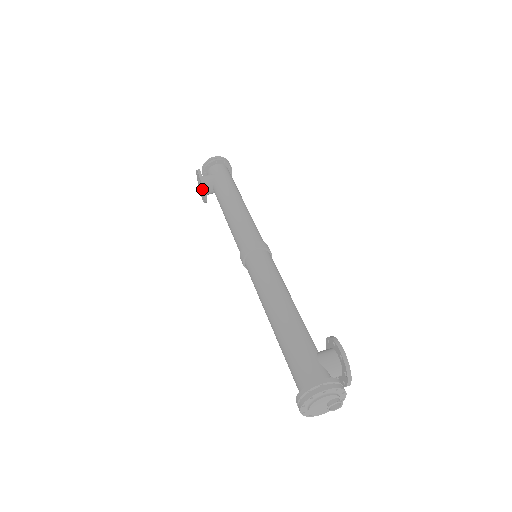
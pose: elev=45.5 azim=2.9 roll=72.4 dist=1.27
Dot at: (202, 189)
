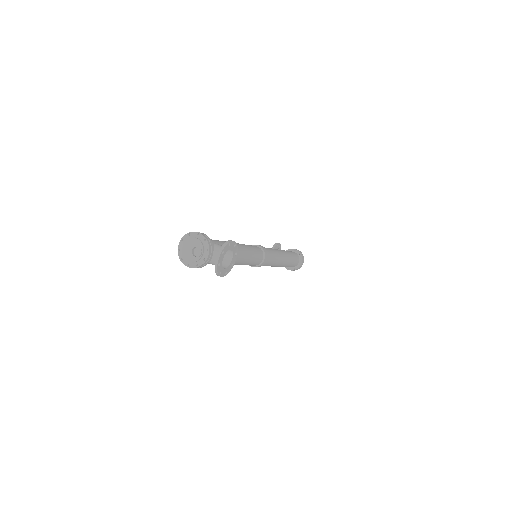
Dot at: occluded
